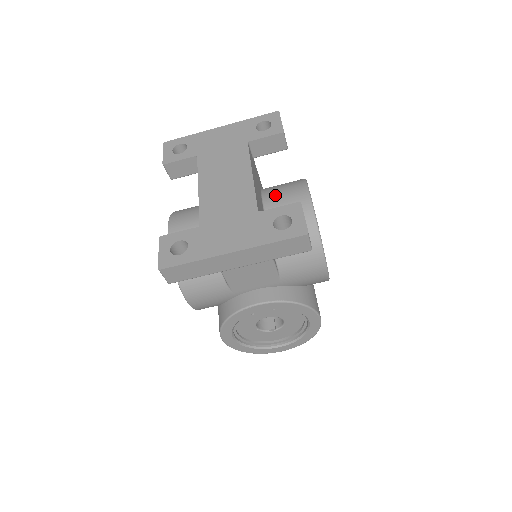
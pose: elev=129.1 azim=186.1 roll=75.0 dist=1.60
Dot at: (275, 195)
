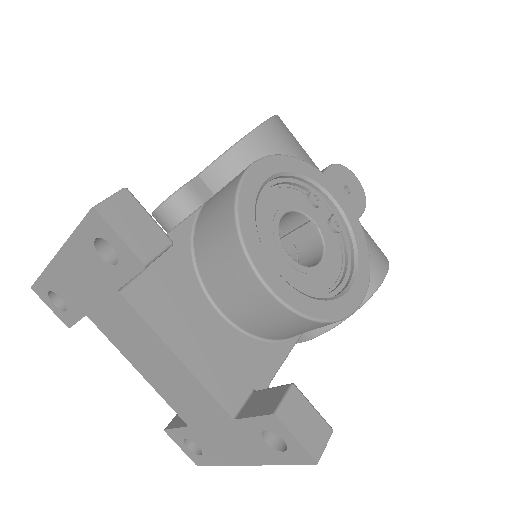
Dot at: (221, 292)
